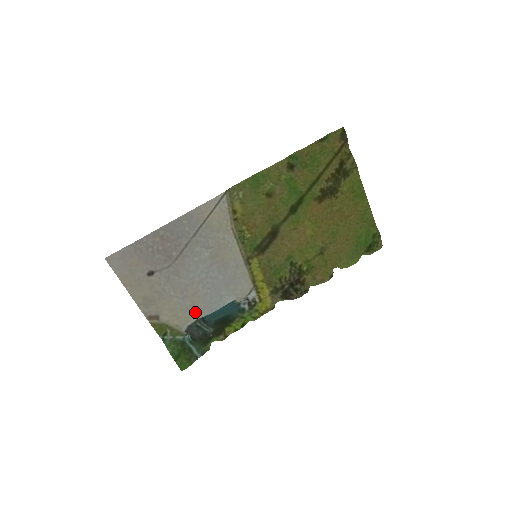
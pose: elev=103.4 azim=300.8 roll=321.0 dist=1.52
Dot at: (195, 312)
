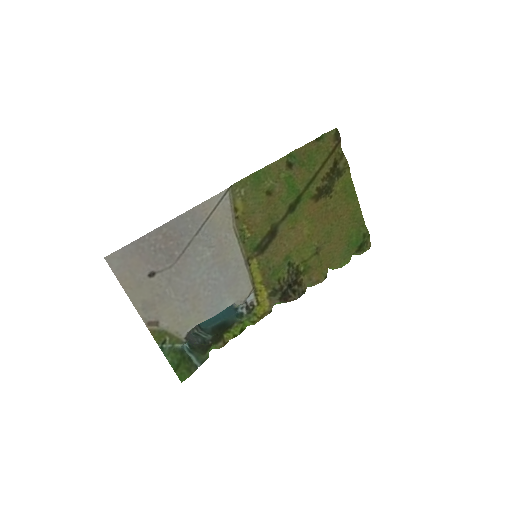
Dot at: (195, 317)
